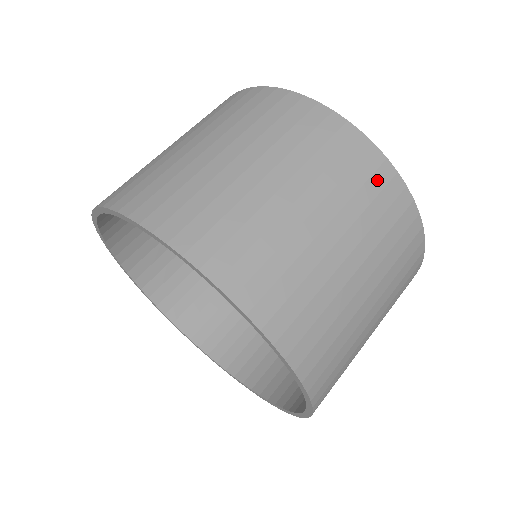
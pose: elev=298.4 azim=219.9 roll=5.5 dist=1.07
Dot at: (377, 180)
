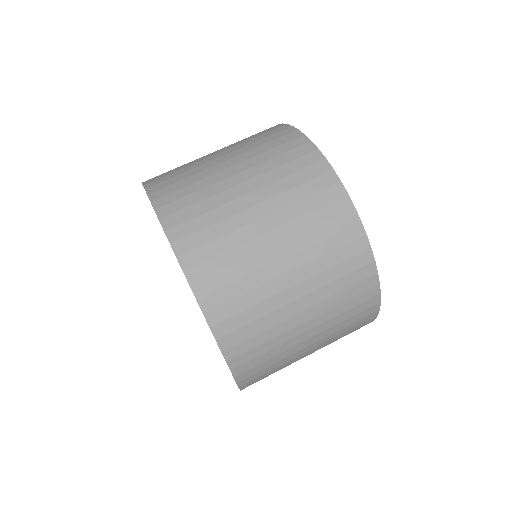
Dot at: (289, 145)
